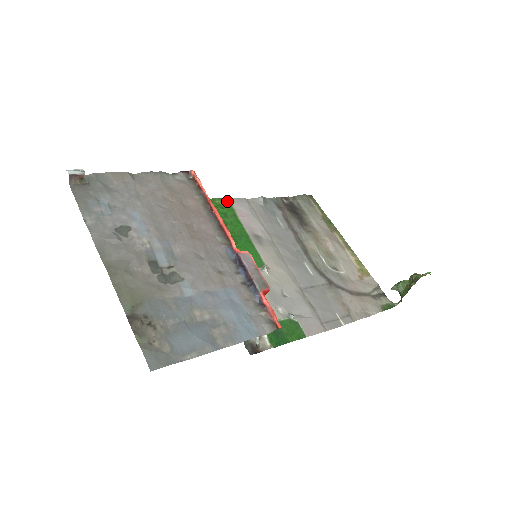
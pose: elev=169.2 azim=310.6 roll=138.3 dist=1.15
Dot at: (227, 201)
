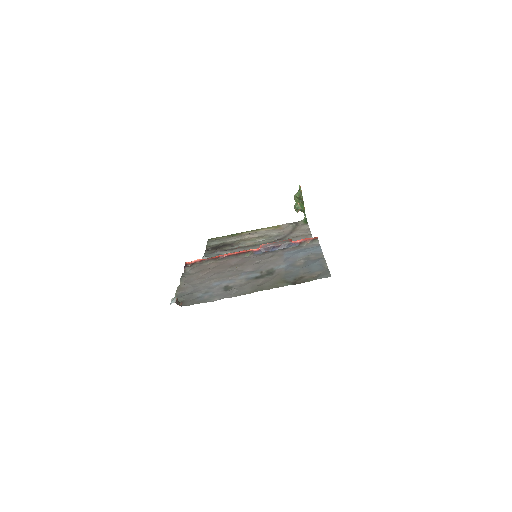
Dot at: occluded
